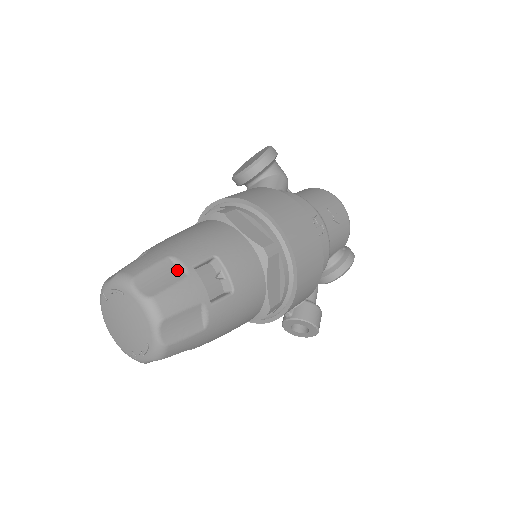
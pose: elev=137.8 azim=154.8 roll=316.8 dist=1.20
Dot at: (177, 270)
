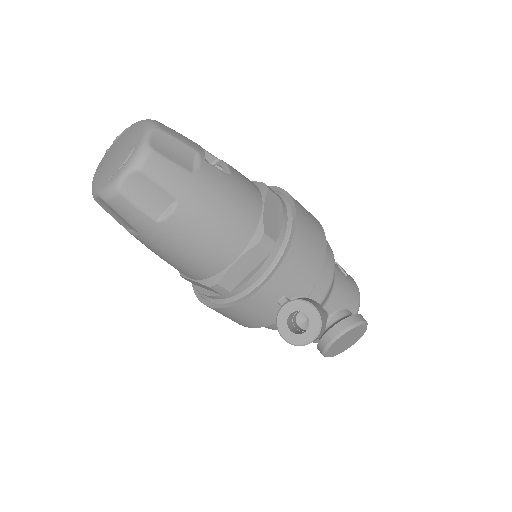
Dot at: occluded
